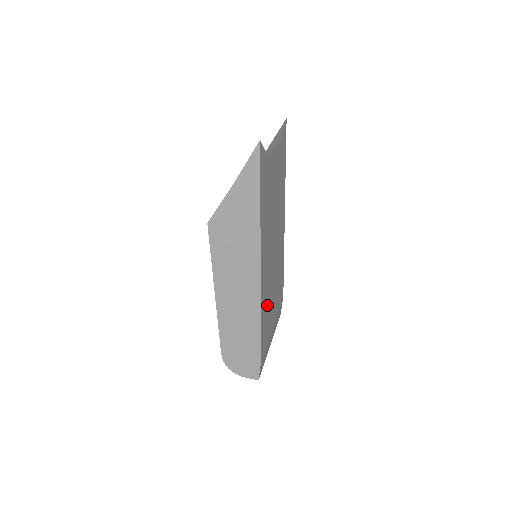
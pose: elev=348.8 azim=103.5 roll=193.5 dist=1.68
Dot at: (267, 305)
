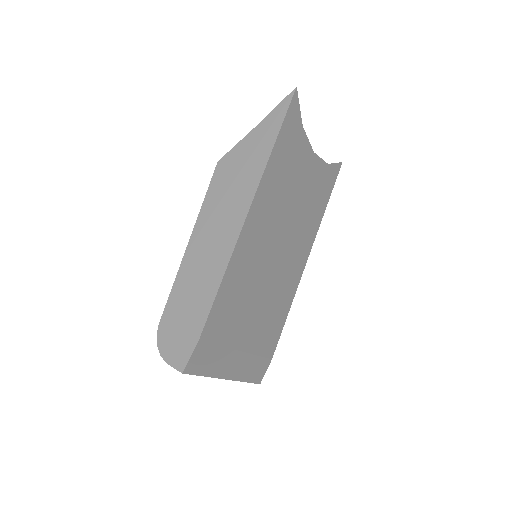
Dot at: (240, 292)
